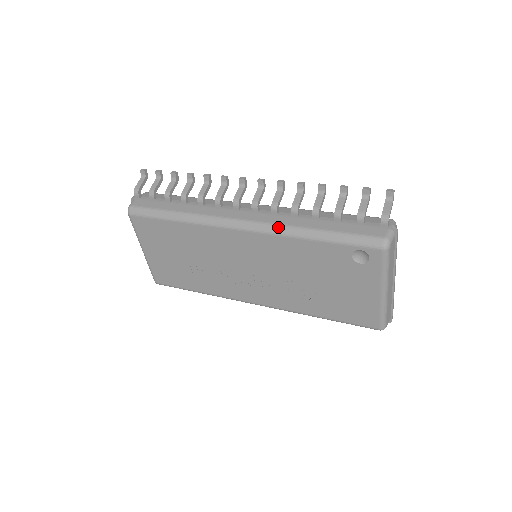
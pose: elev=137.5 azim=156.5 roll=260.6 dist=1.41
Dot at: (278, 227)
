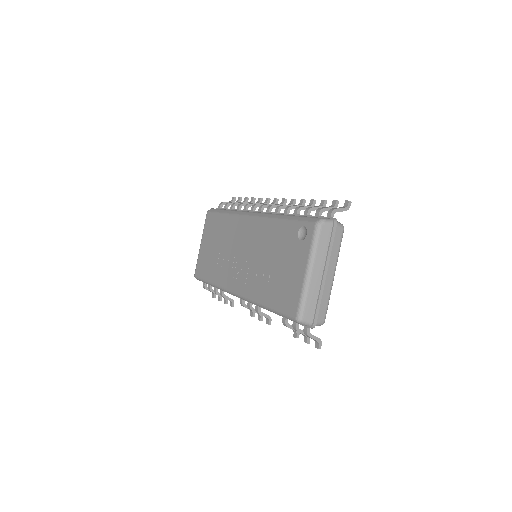
Dot at: (270, 214)
